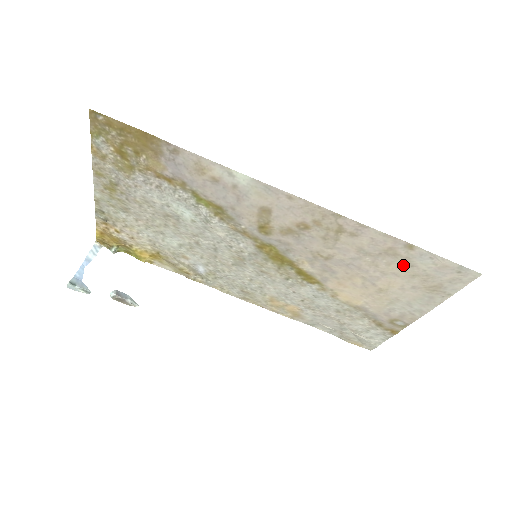
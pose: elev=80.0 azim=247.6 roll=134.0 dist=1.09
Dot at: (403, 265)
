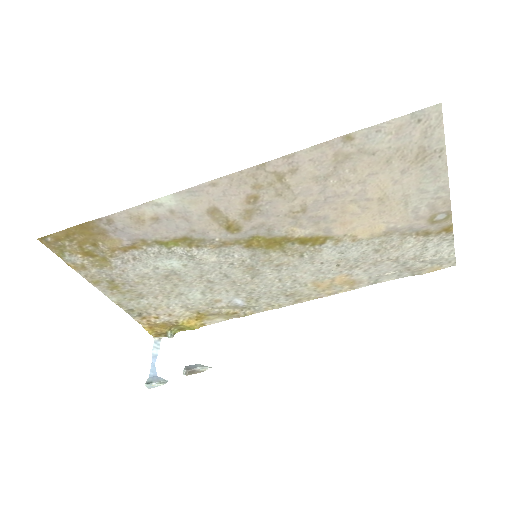
Dot at: (366, 160)
